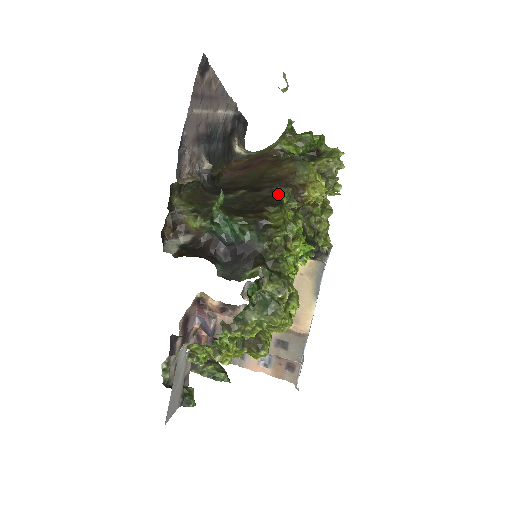
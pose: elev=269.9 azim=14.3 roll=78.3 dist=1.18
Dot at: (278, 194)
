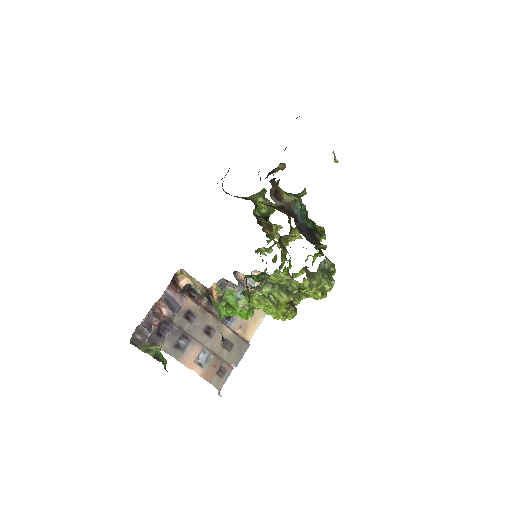
Dot at: occluded
